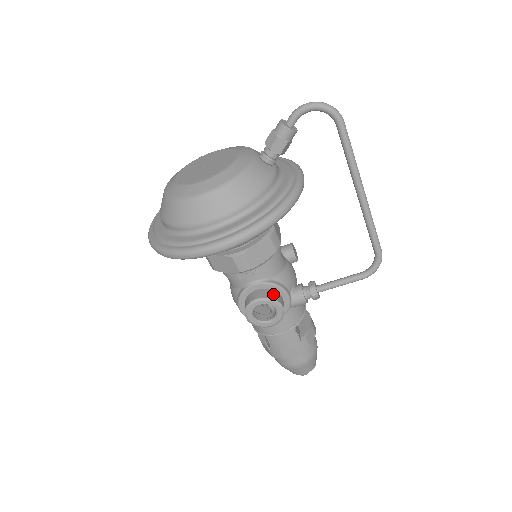
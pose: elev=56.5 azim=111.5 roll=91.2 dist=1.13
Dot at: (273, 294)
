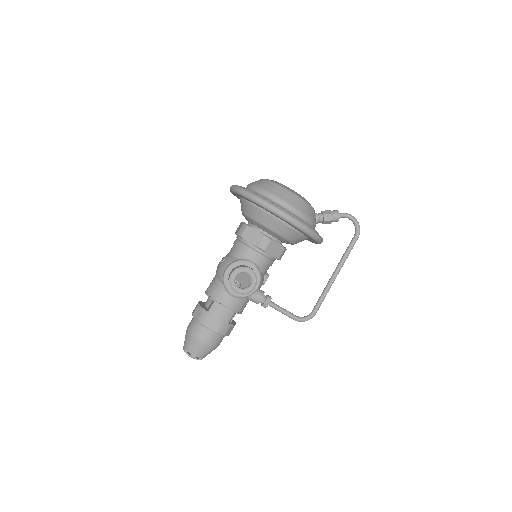
Dot at: (257, 276)
